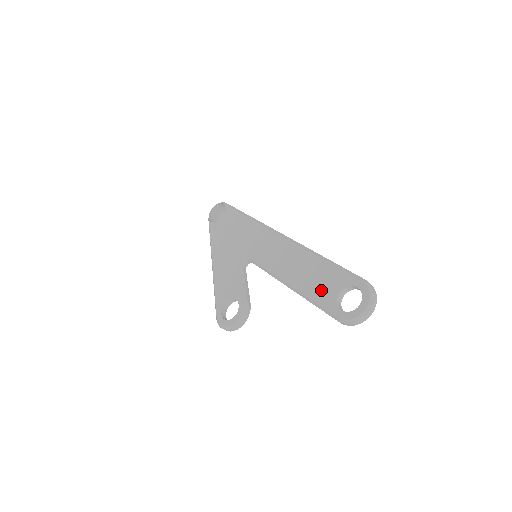
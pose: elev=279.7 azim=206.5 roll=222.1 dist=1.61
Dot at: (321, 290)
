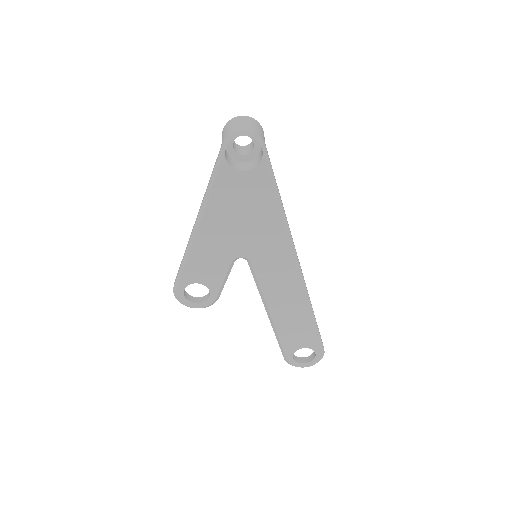
Dot at: (291, 339)
